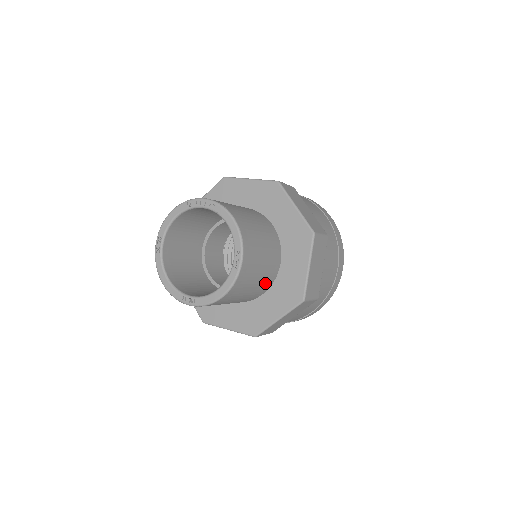
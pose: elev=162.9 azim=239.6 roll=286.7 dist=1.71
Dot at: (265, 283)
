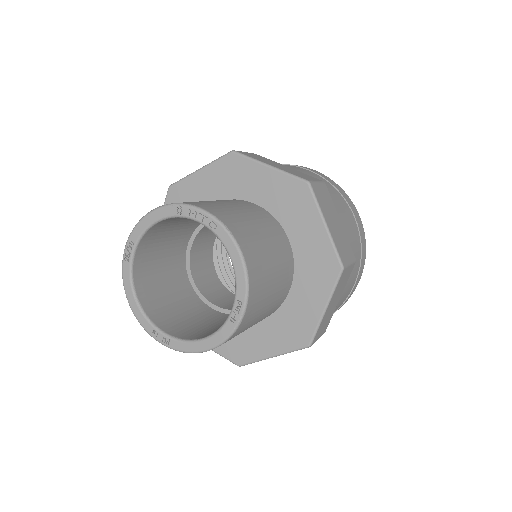
Dot at: (265, 317)
